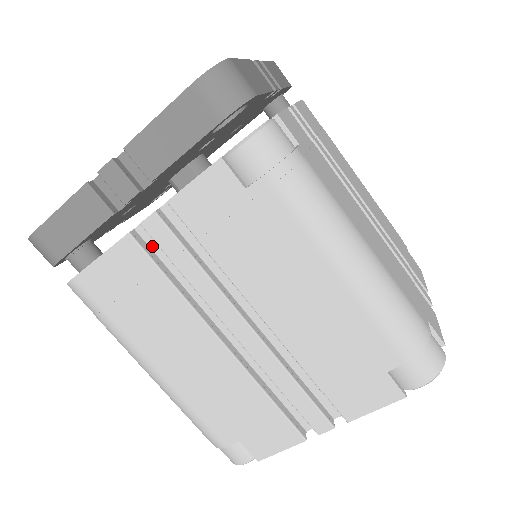
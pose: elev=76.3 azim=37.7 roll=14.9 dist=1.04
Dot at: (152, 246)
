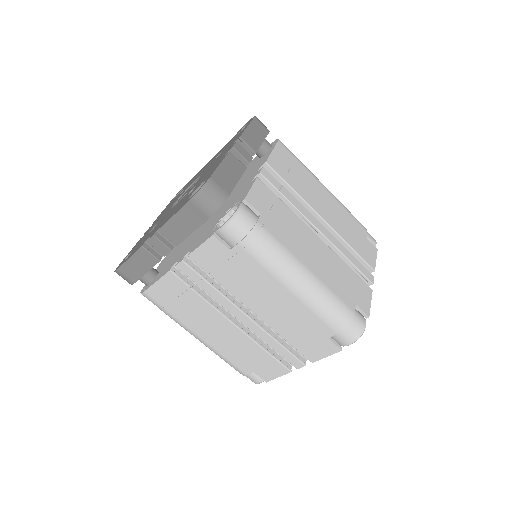
Dot at: occluded
